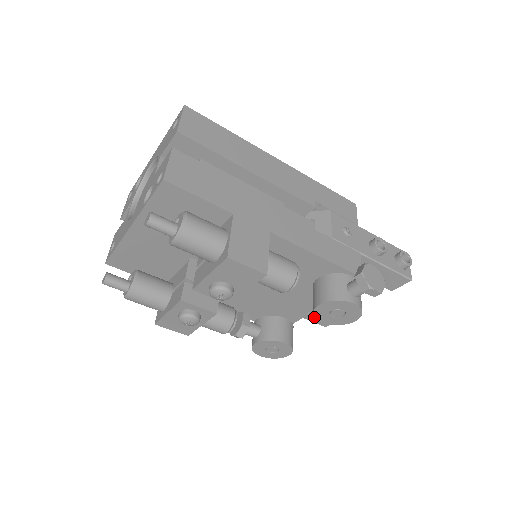
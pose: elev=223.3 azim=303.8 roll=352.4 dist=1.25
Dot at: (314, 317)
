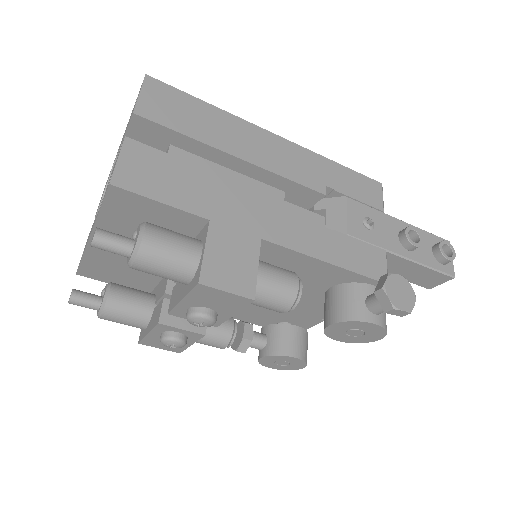
Dot at: occluded
